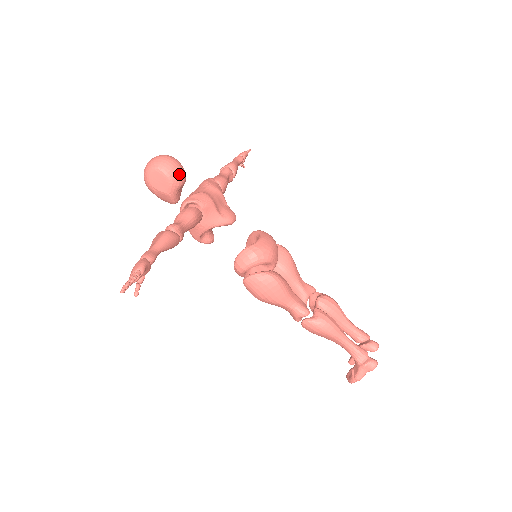
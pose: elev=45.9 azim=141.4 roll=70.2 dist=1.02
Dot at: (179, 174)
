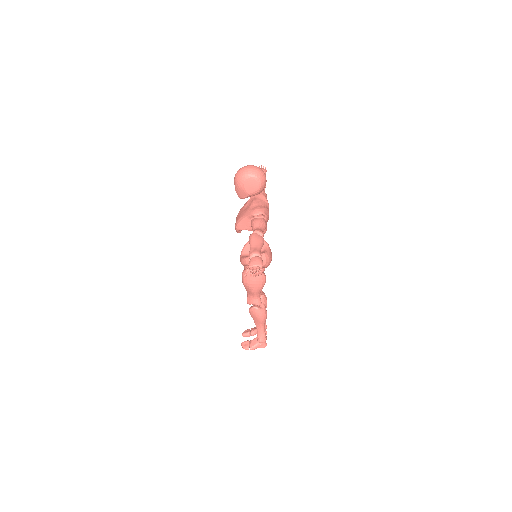
Dot at: (263, 189)
